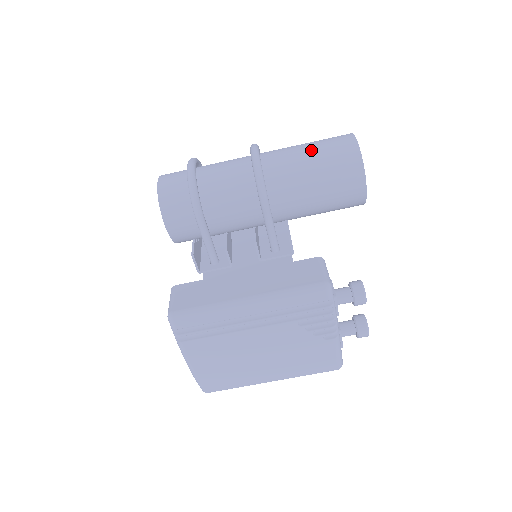
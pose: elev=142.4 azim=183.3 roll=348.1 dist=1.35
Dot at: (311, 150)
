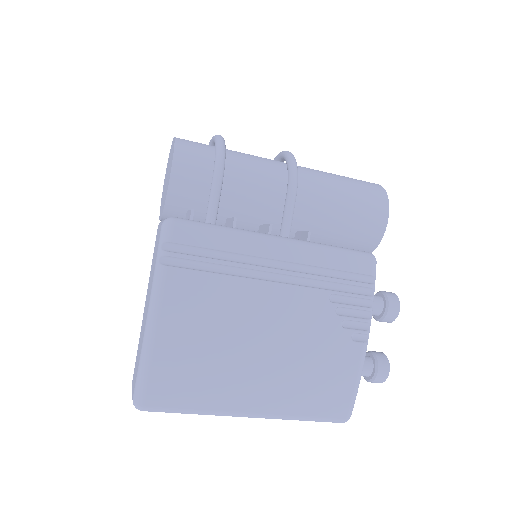
Dot at: occluded
